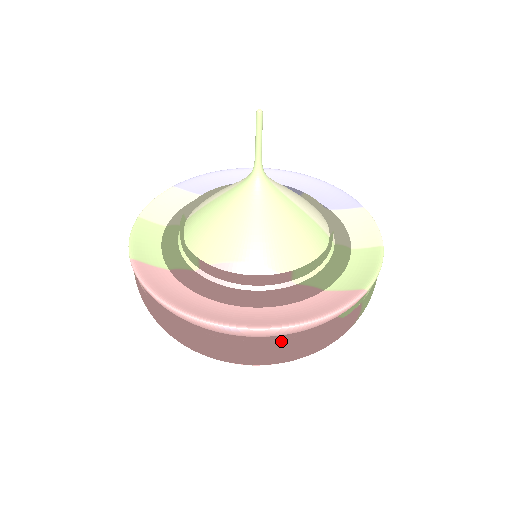
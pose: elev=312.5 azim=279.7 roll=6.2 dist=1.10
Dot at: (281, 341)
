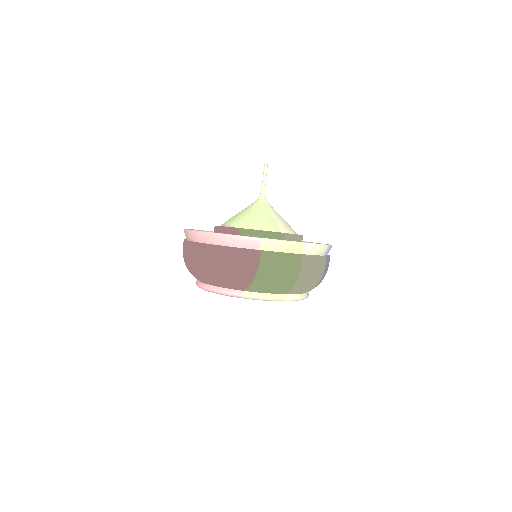
Dot at: (206, 244)
